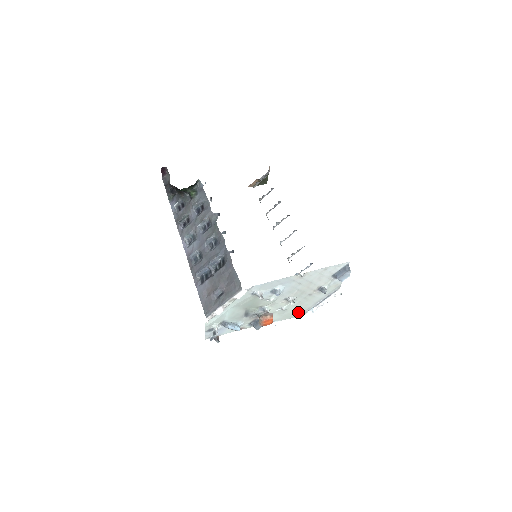
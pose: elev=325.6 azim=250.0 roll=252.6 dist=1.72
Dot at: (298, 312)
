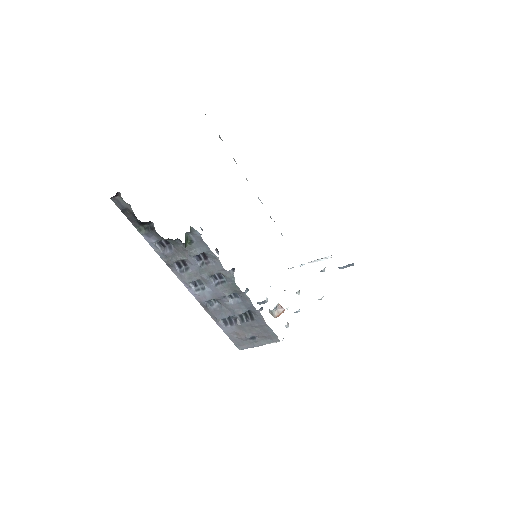
Dot at: occluded
